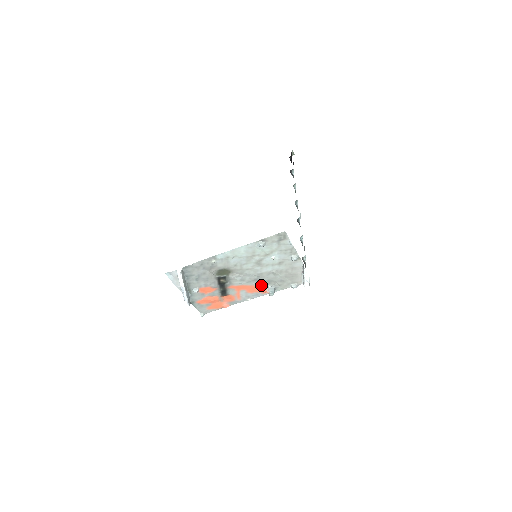
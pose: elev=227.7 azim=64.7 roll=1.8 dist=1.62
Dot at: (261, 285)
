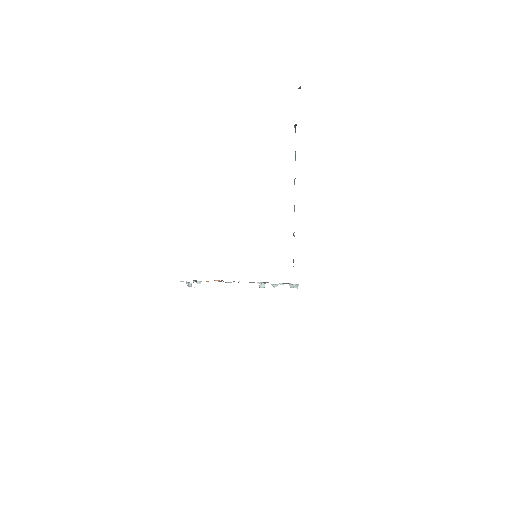
Dot at: occluded
